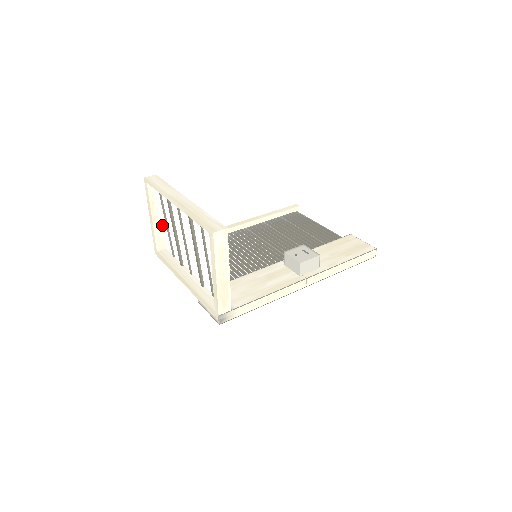
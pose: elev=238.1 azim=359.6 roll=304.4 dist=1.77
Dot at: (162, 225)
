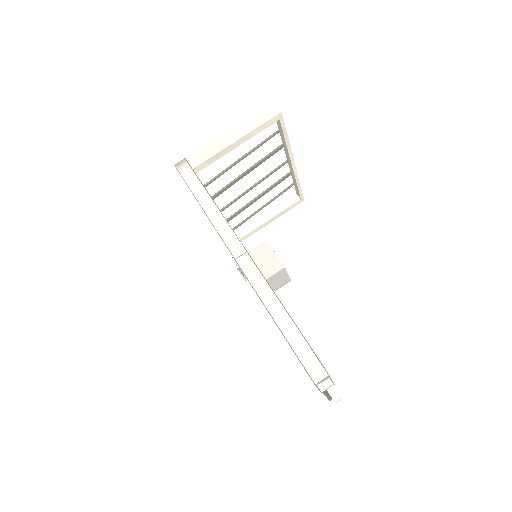
Dot at: (259, 219)
